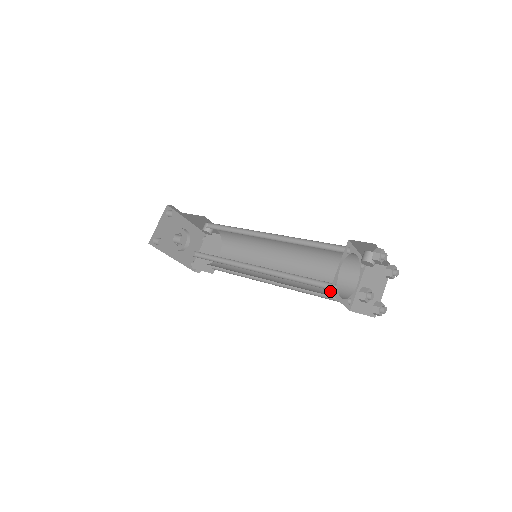
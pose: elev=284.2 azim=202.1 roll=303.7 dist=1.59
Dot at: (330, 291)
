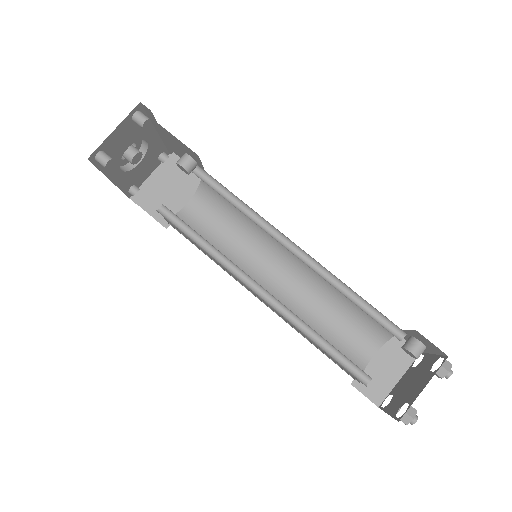
Dot at: occluded
